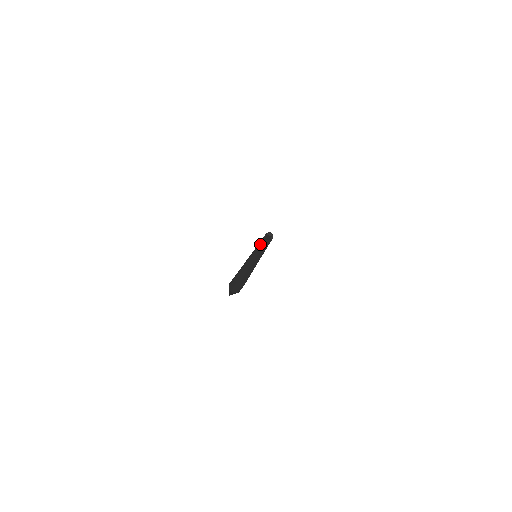
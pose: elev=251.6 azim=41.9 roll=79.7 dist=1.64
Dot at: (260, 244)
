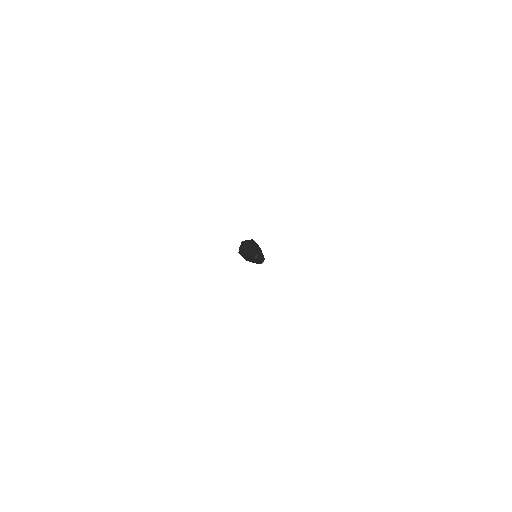
Dot at: occluded
